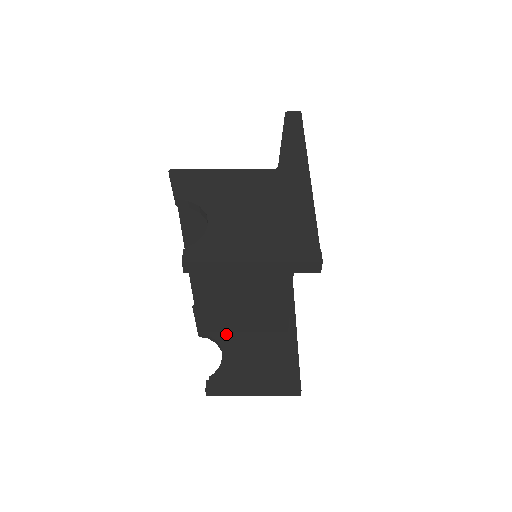
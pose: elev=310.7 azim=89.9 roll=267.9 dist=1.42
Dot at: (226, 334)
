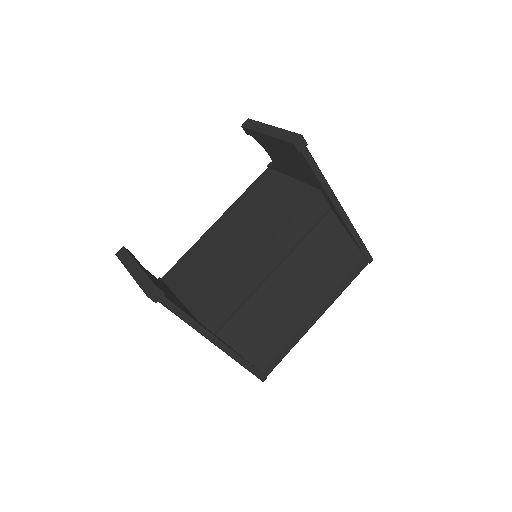
Dot at: (169, 288)
